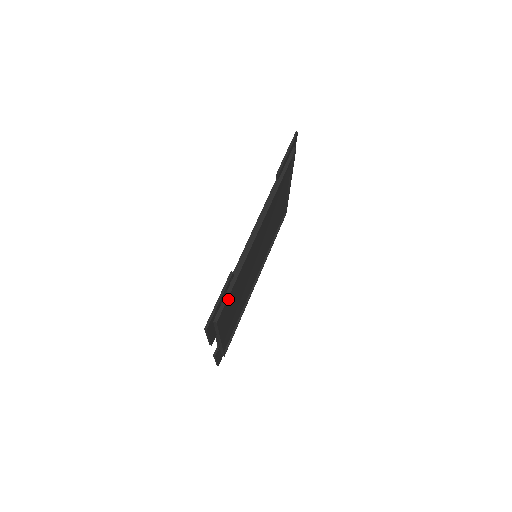
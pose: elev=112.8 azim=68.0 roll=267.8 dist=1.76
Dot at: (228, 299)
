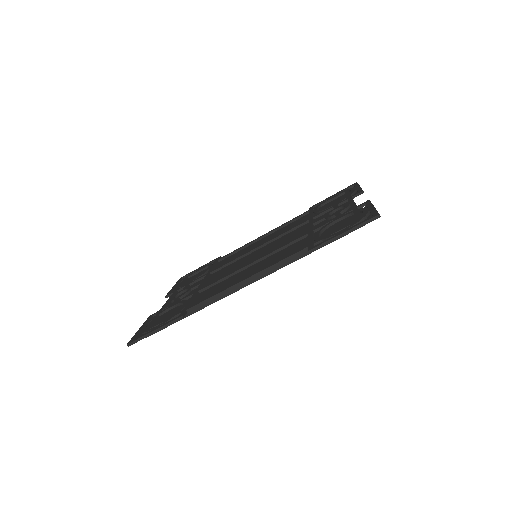
Dot at: occluded
